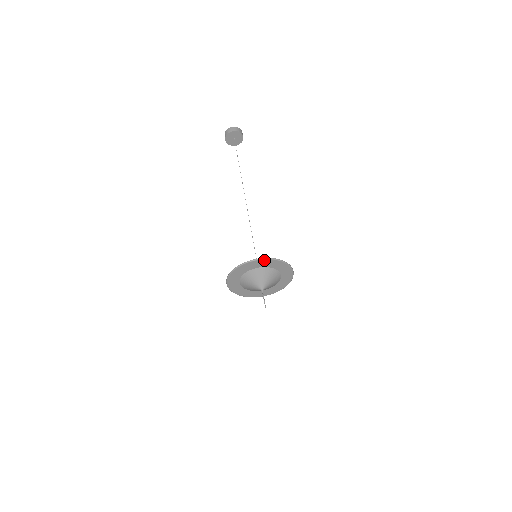
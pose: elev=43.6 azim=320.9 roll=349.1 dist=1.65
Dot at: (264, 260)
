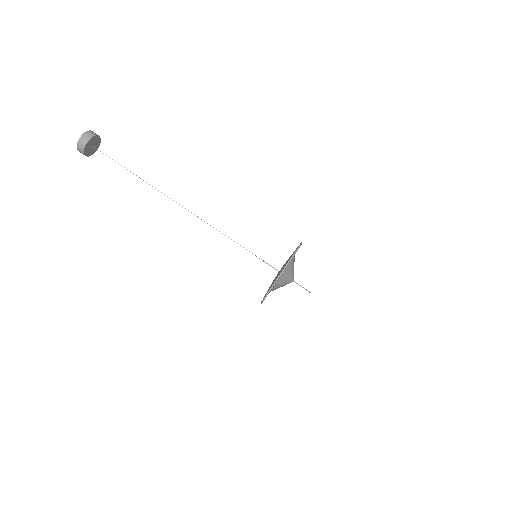
Dot at: (268, 293)
